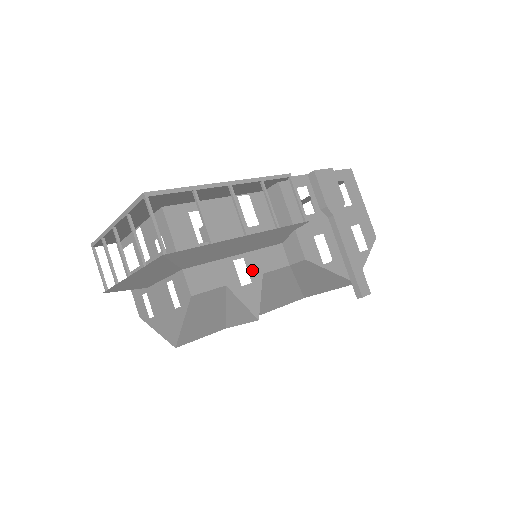
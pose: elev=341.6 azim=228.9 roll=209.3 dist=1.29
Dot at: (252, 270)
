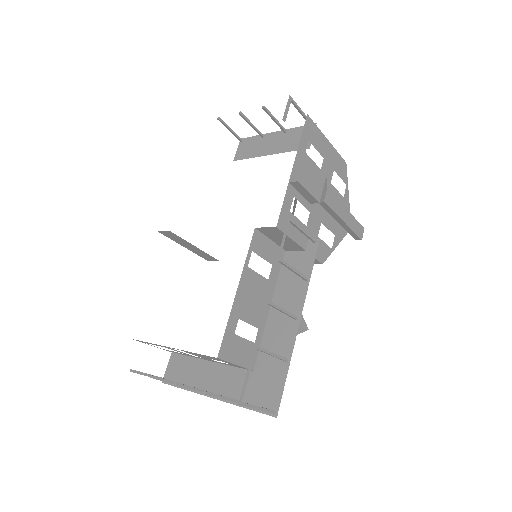
Dot at: occluded
